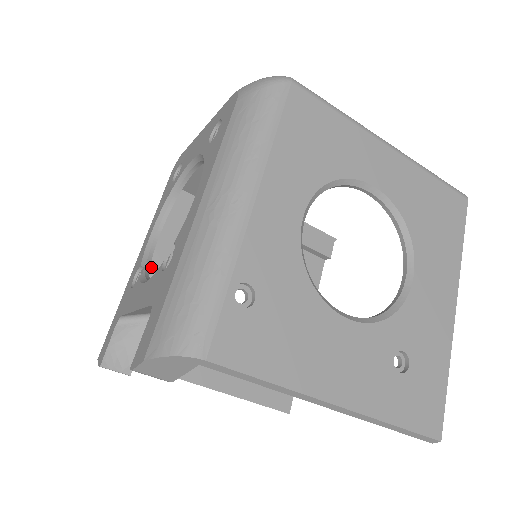
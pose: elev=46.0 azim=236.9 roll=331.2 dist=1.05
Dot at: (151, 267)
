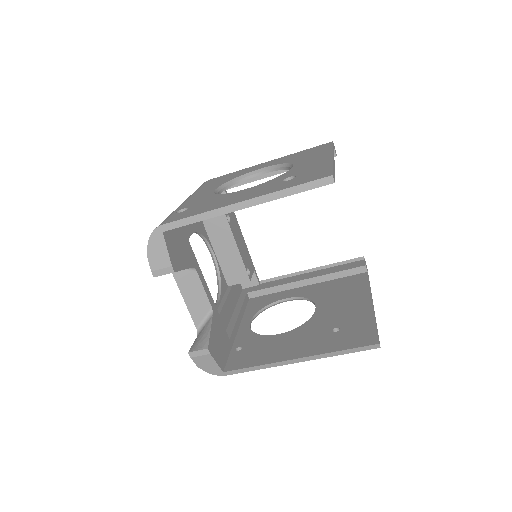
Dot at: occluded
